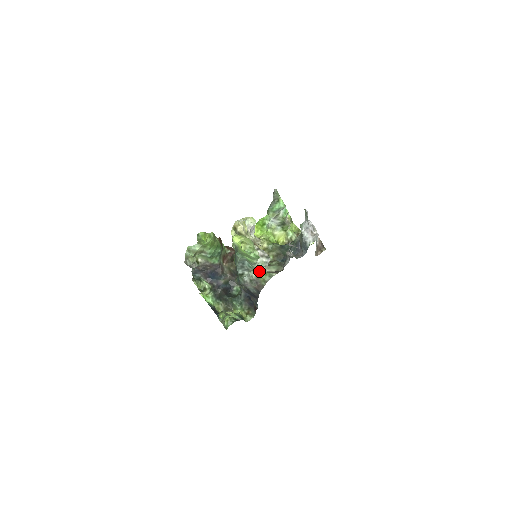
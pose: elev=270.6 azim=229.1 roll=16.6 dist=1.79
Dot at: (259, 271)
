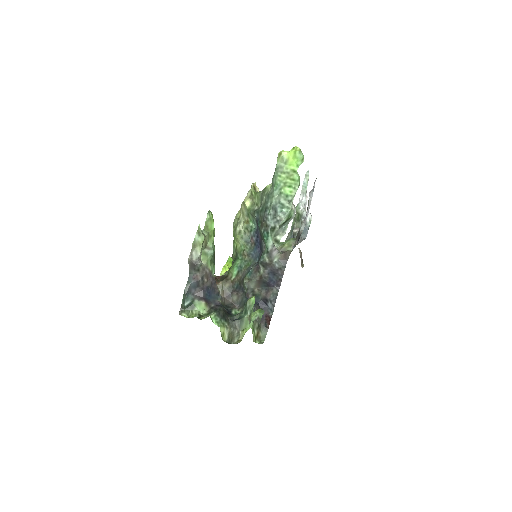
Dot at: (278, 244)
